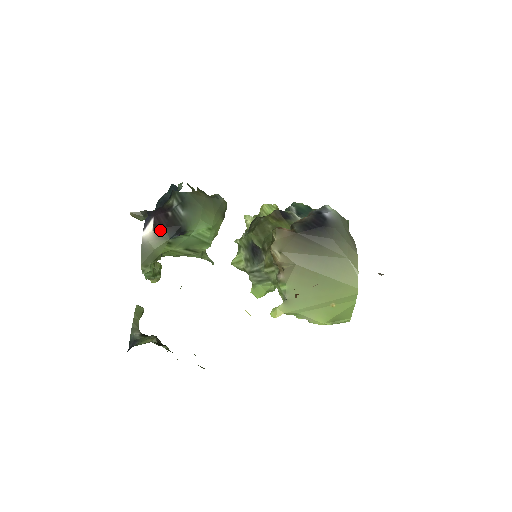
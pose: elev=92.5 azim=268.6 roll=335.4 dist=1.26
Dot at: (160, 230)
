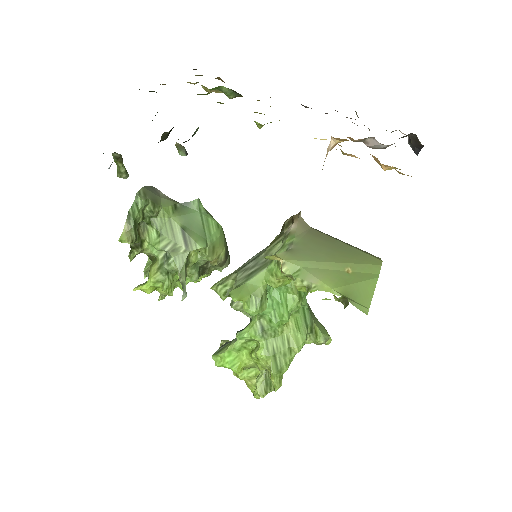
Dot at: occluded
